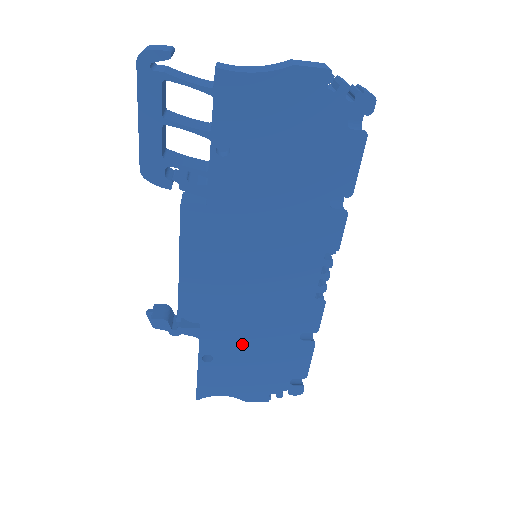
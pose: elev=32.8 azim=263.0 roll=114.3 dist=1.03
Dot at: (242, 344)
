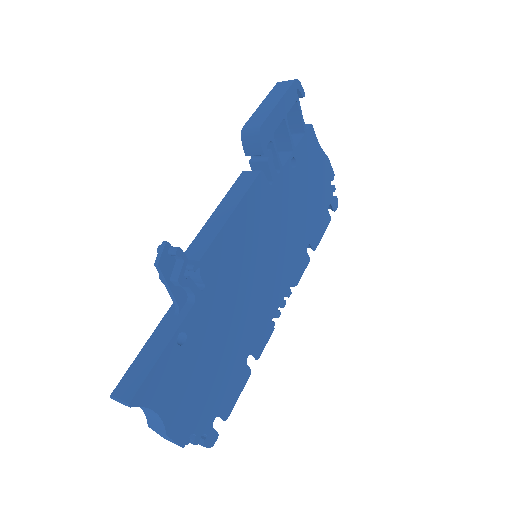
Dot at: (214, 338)
